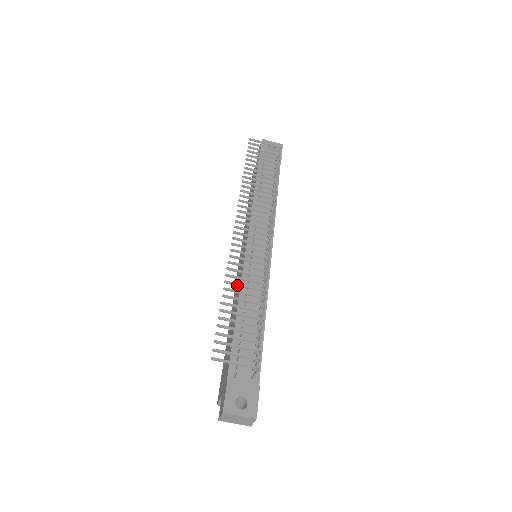
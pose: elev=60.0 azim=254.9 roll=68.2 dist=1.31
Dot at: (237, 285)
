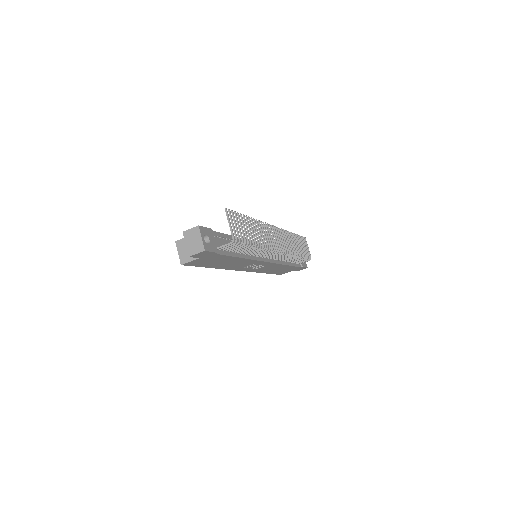
Dot at: (256, 227)
